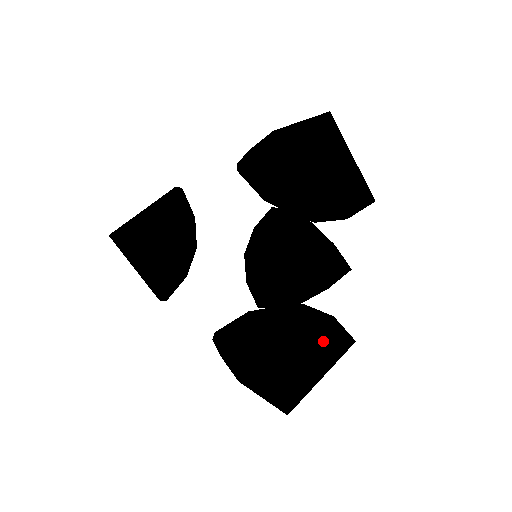
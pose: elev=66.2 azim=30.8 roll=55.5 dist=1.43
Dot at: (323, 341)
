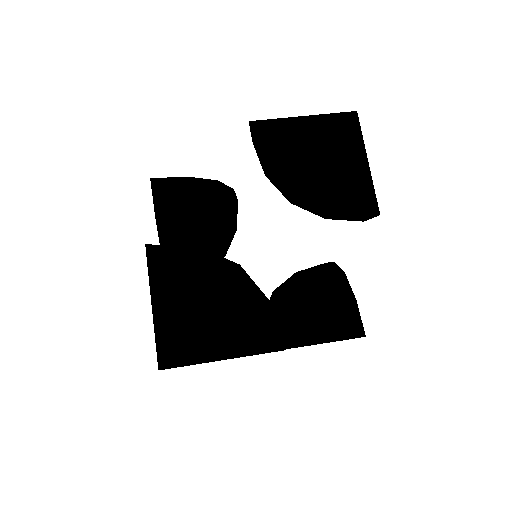
Dot at: (244, 319)
